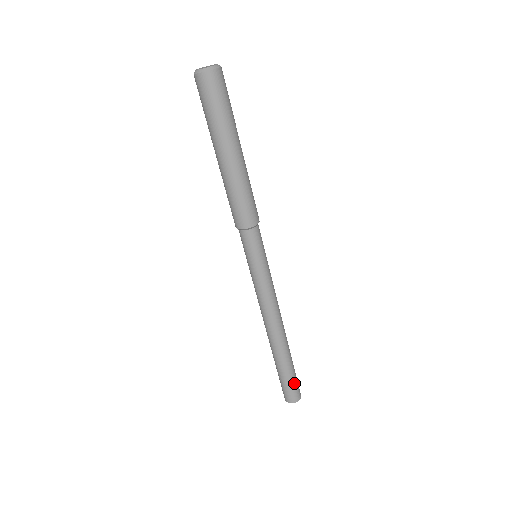
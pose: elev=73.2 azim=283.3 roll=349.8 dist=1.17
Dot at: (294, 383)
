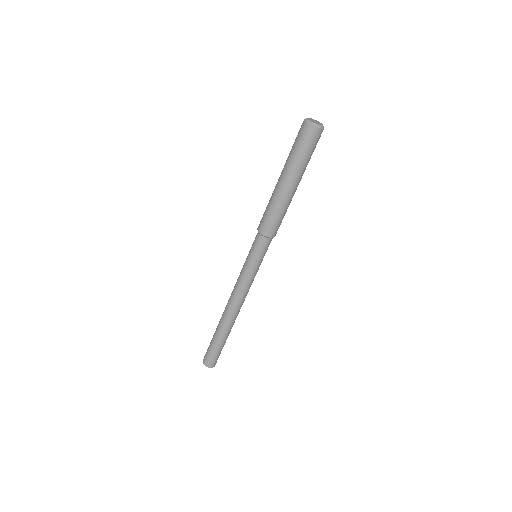
Dot at: (216, 354)
